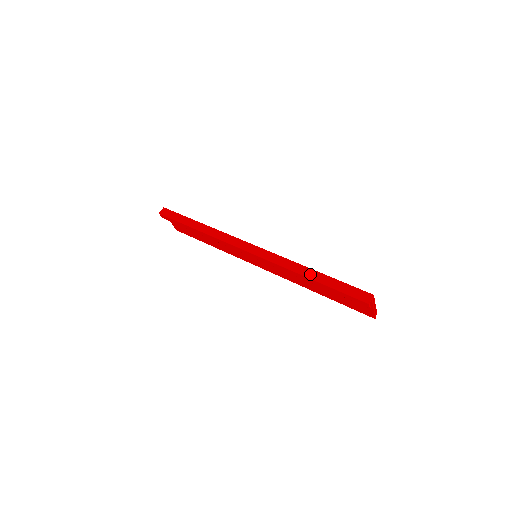
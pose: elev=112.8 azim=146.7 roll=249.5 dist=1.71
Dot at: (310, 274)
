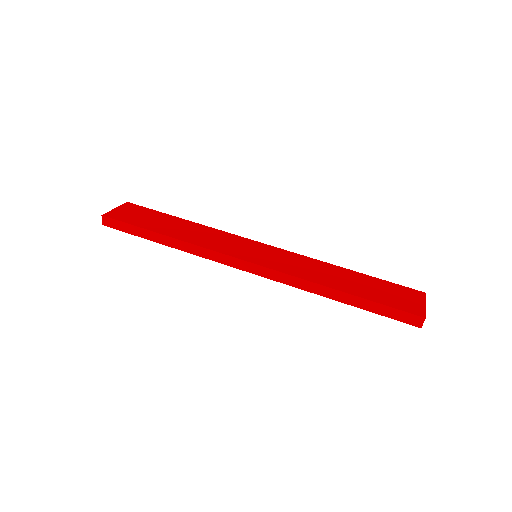
Dot at: (338, 297)
